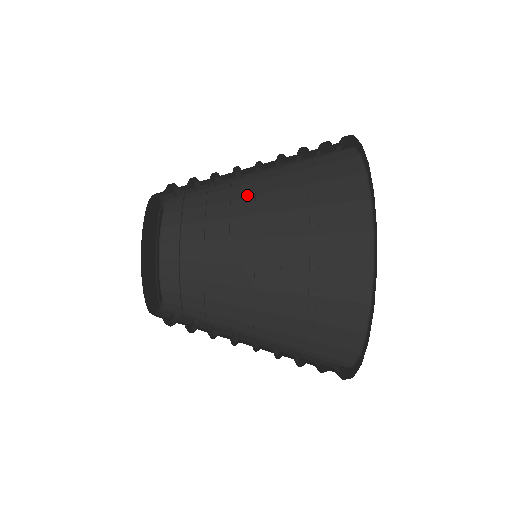
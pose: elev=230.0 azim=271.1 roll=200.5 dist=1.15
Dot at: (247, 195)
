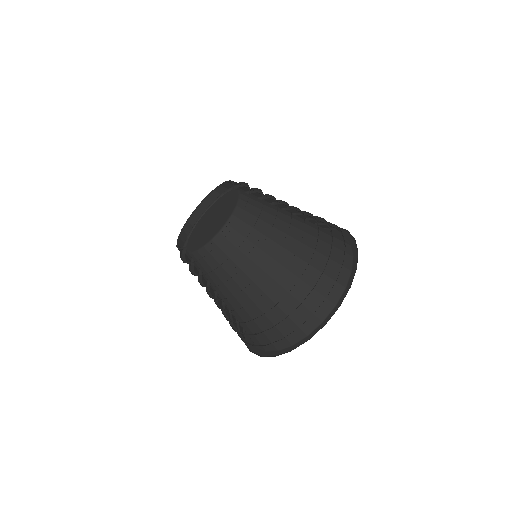
Dot at: occluded
